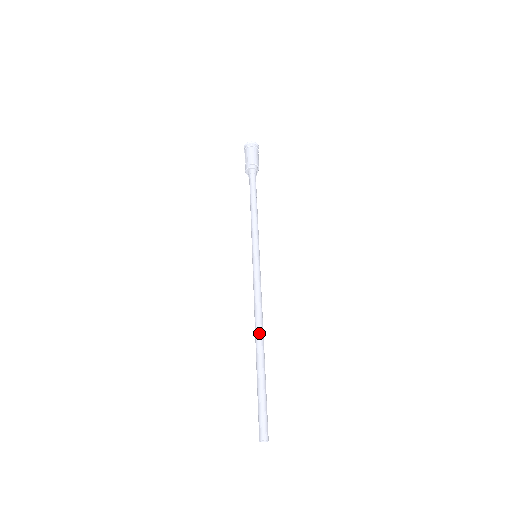
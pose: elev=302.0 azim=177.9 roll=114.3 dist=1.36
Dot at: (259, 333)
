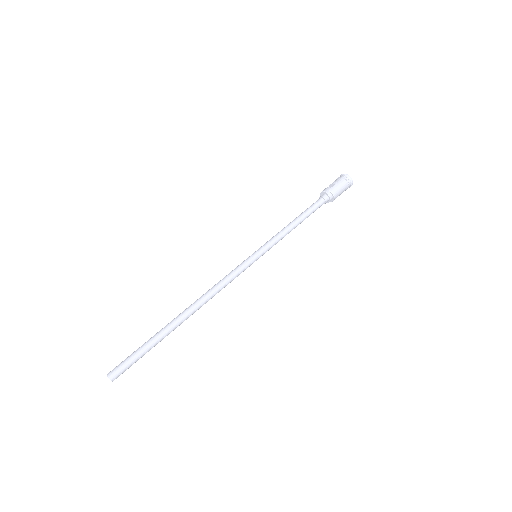
Dot at: (193, 308)
